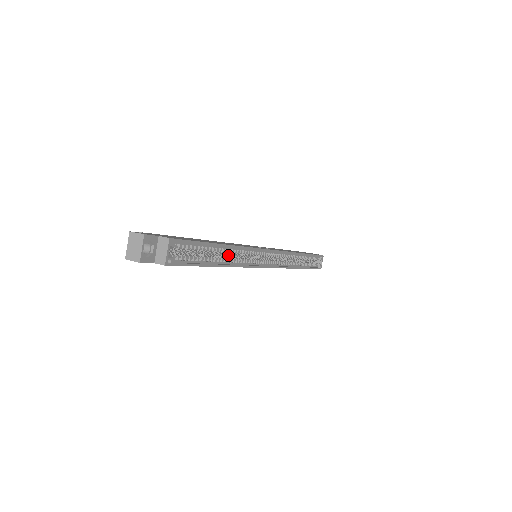
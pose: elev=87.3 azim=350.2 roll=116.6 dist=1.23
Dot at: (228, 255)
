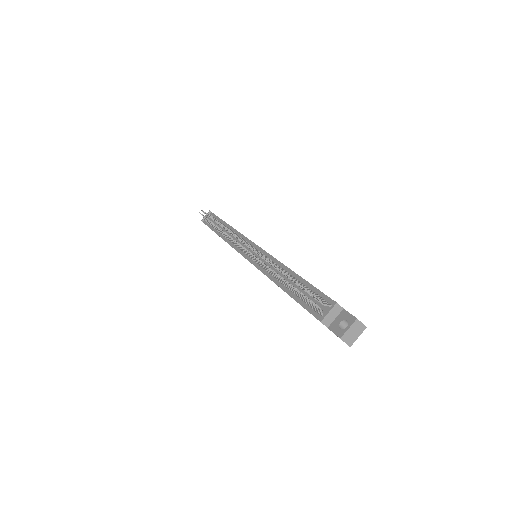
Dot at: occluded
